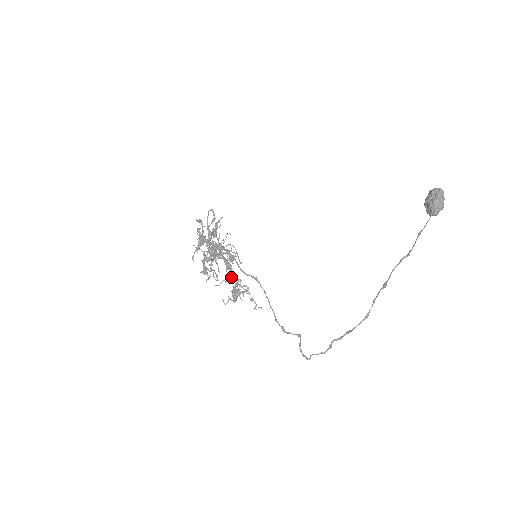
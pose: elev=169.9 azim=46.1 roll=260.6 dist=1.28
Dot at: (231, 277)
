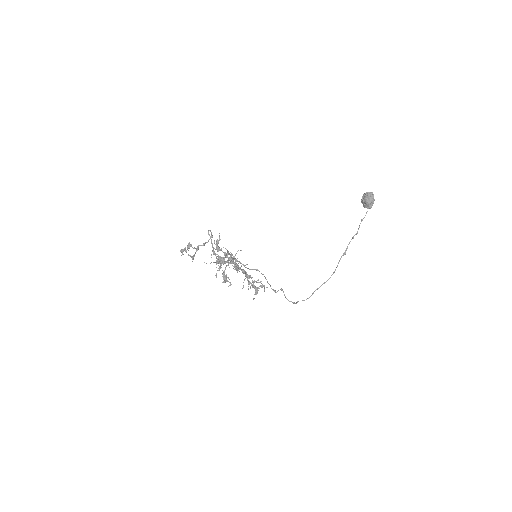
Dot at: occluded
